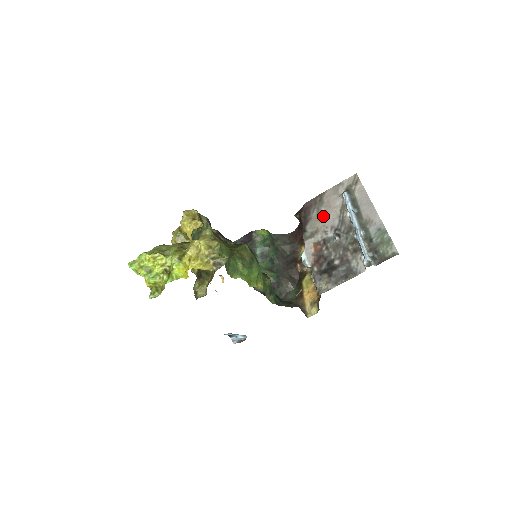
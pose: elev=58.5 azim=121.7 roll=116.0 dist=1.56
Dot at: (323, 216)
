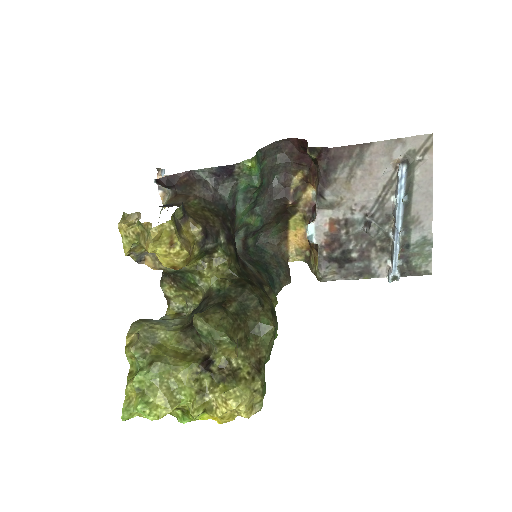
Dot at: (356, 185)
